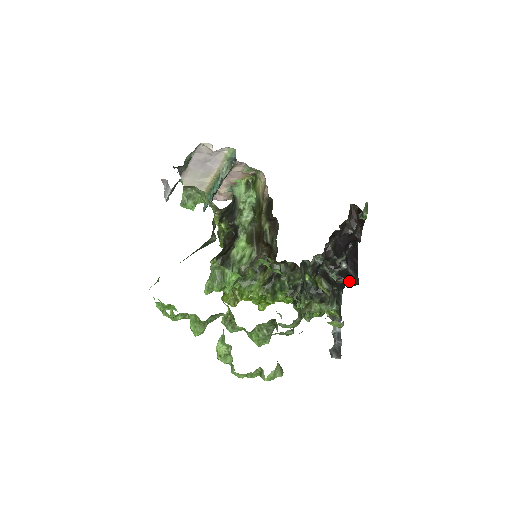
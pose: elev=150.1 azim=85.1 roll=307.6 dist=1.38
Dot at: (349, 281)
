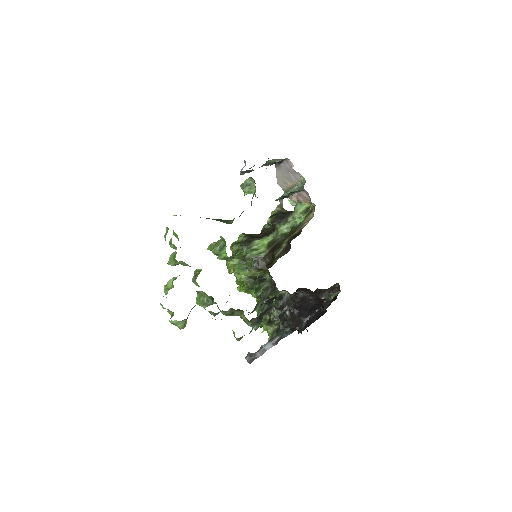
Dot at: (295, 327)
